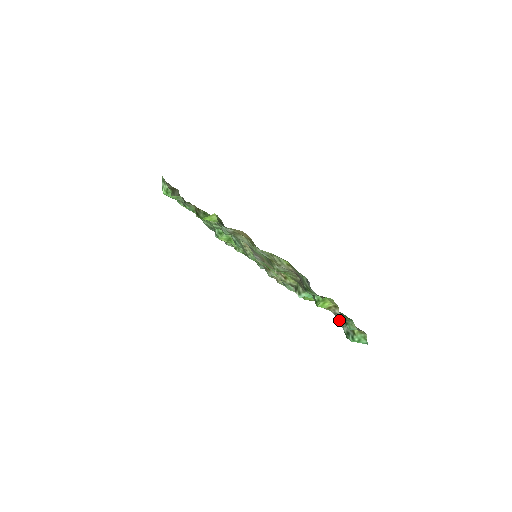
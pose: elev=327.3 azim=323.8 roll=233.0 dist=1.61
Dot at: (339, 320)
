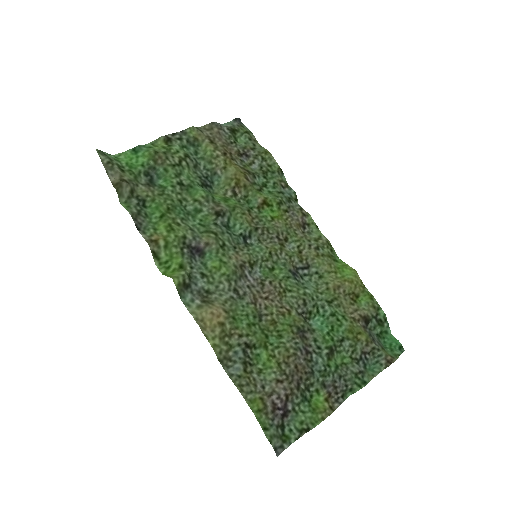
Dot at: (368, 330)
